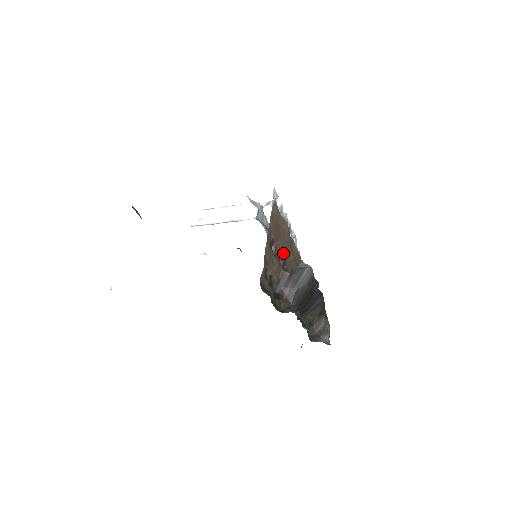
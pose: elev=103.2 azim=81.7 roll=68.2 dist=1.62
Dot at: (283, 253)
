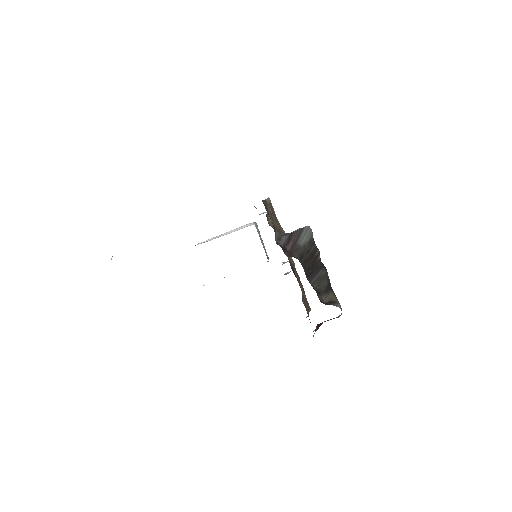
Dot at: occluded
